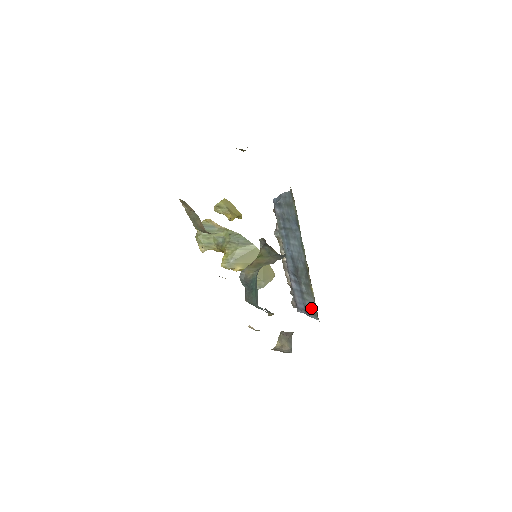
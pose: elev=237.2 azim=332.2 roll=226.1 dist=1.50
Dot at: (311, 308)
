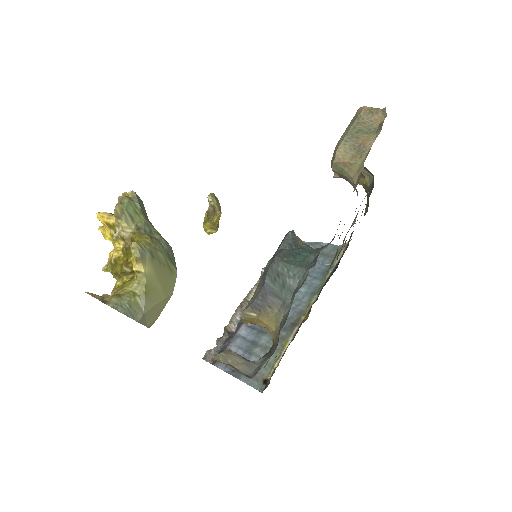
Dot at: occluded
